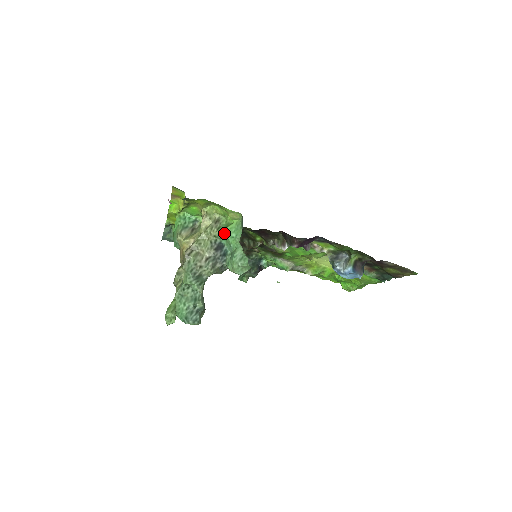
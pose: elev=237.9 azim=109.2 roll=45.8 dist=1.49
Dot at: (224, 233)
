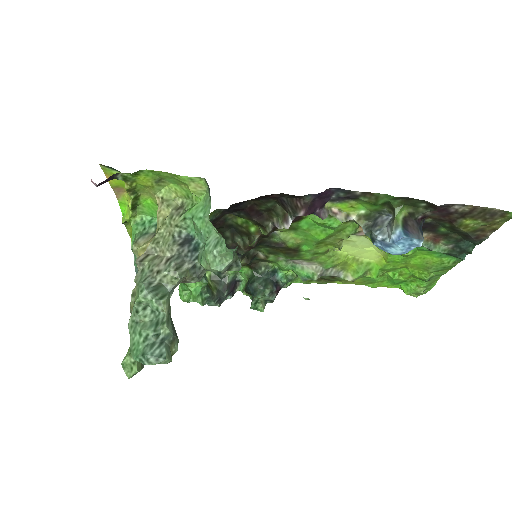
Dot at: (189, 218)
